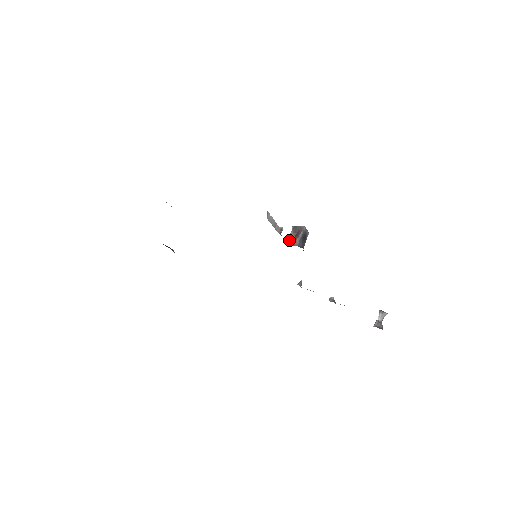
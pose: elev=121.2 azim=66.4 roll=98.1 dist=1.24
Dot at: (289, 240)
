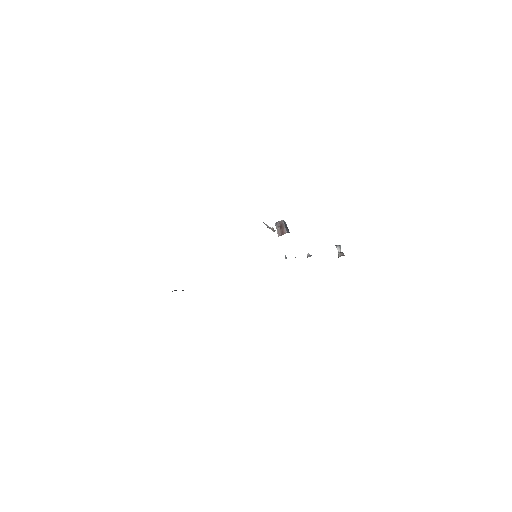
Dot at: (279, 233)
